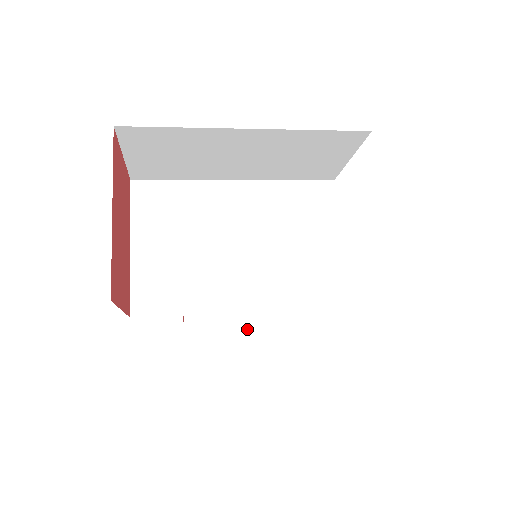
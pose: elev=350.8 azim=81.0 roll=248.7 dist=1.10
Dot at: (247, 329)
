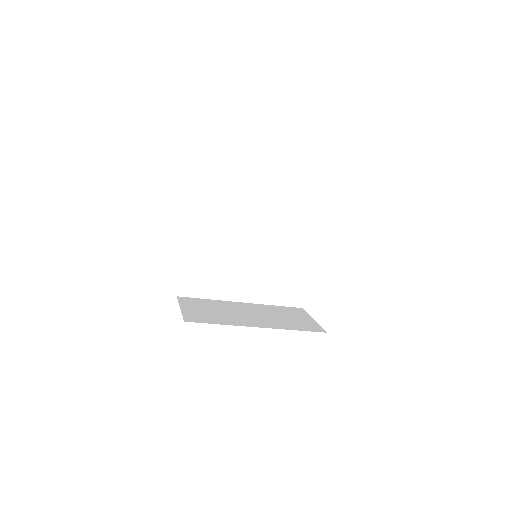
Dot at: occluded
